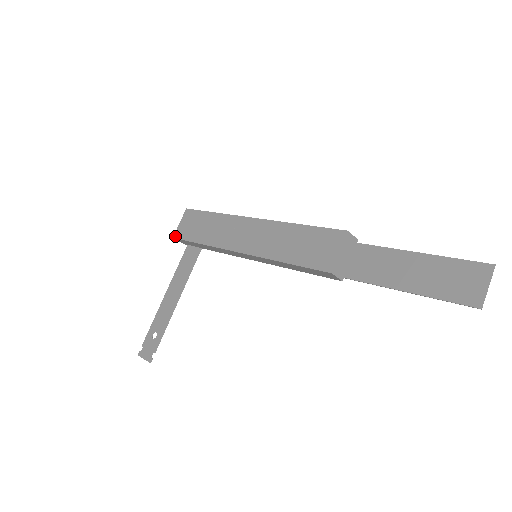
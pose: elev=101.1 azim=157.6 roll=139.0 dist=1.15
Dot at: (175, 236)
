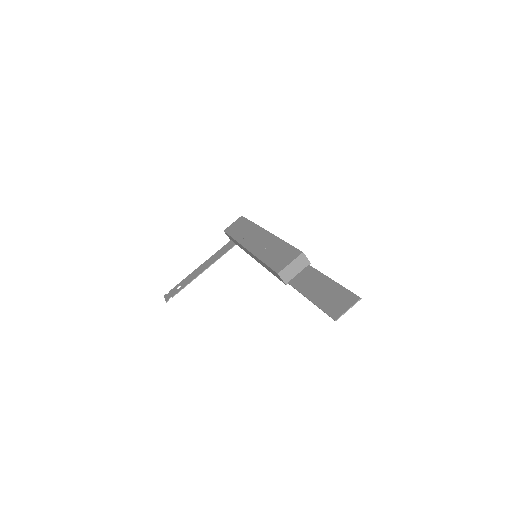
Dot at: (225, 230)
